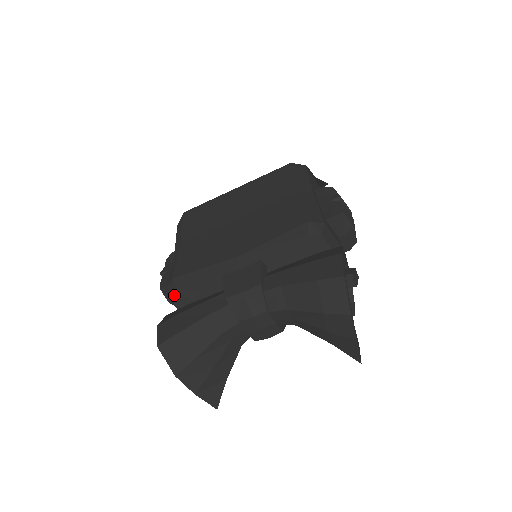
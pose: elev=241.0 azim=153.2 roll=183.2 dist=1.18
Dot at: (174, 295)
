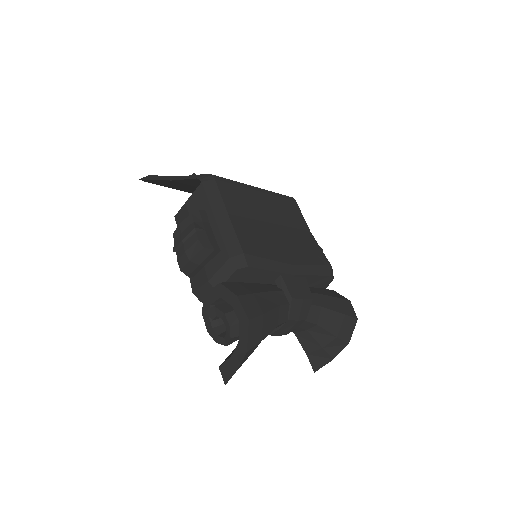
Dot at: (241, 269)
